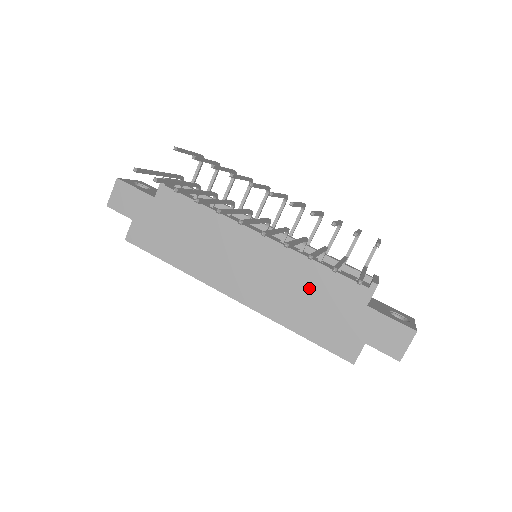
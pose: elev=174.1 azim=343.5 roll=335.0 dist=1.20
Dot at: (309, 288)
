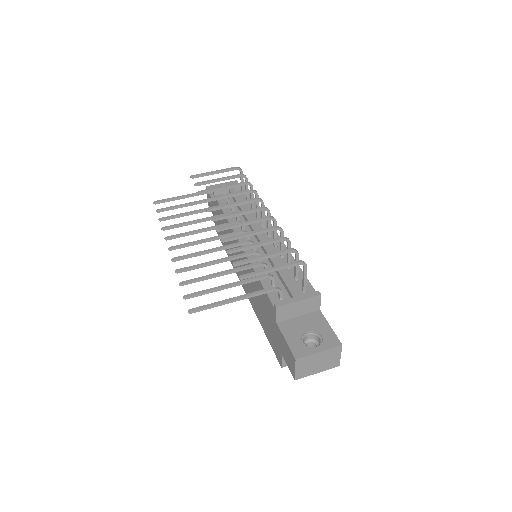
Dot at: occluded
